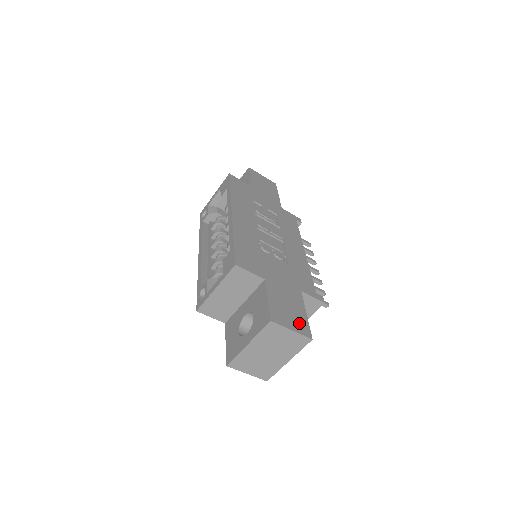
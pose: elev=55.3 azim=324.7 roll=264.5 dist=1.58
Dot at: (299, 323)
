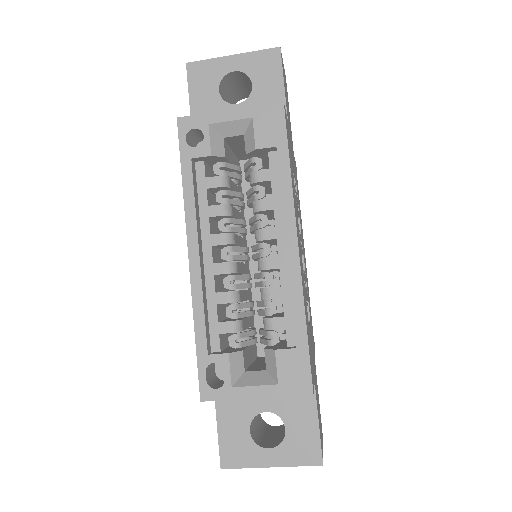
Dot at: (321, 428)
